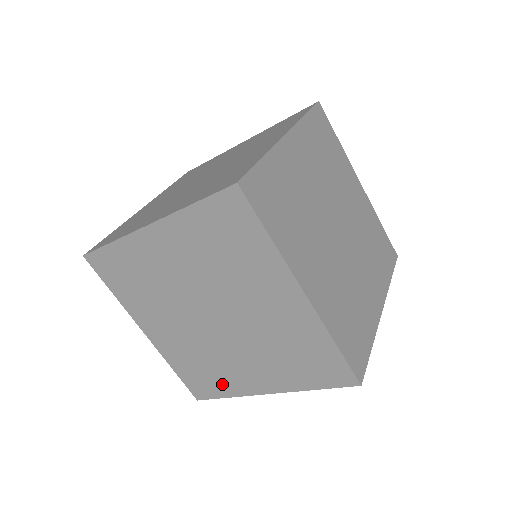
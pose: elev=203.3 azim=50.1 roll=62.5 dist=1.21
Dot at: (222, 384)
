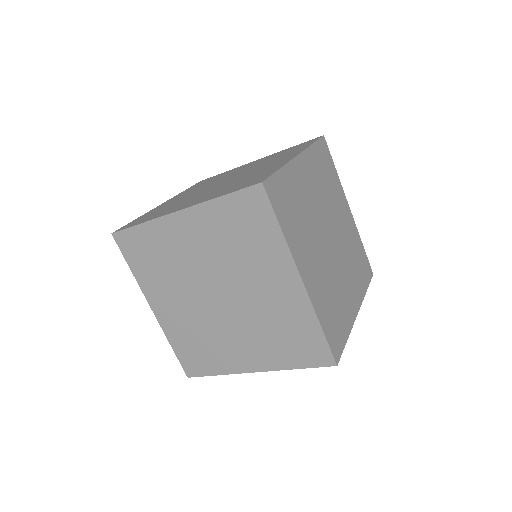
Dot at: (214, 362)
